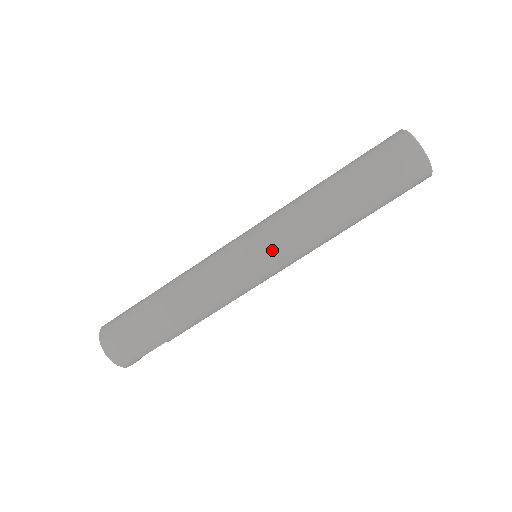
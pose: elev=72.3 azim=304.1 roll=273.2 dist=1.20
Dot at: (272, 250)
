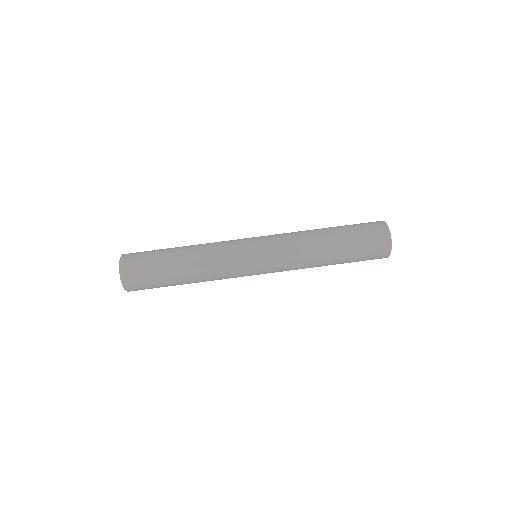
Dot at: (273, 267)
